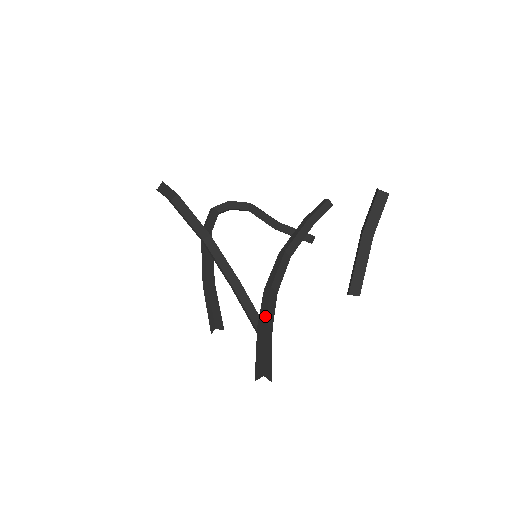
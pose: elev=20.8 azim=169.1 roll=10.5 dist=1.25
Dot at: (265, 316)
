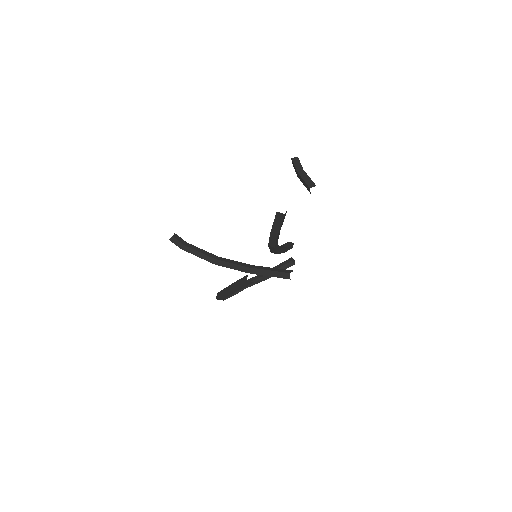
Dot at: occluded
